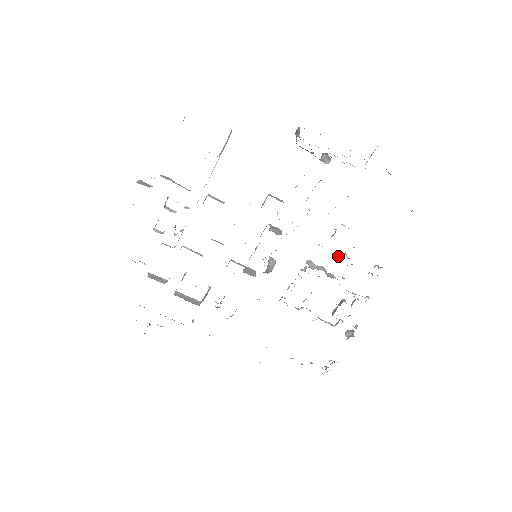
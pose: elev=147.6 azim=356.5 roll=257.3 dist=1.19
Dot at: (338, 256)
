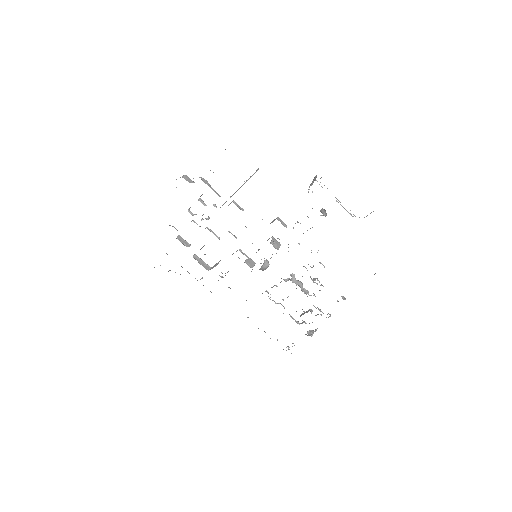
Dot at: (313, 281)
